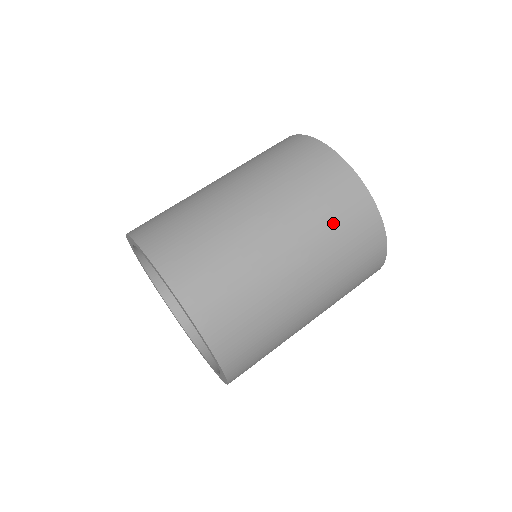
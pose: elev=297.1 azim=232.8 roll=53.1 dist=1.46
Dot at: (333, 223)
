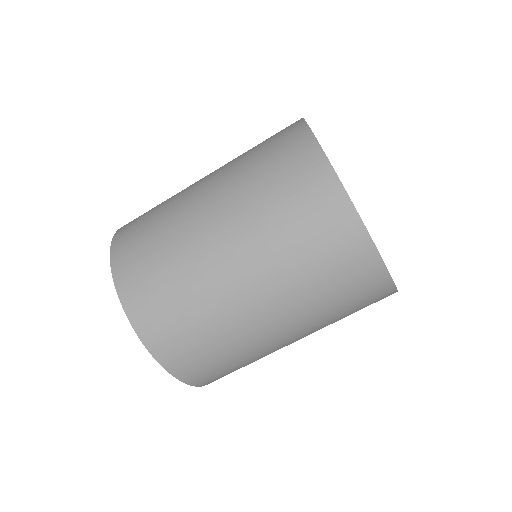
Dot at: (309, 260)
